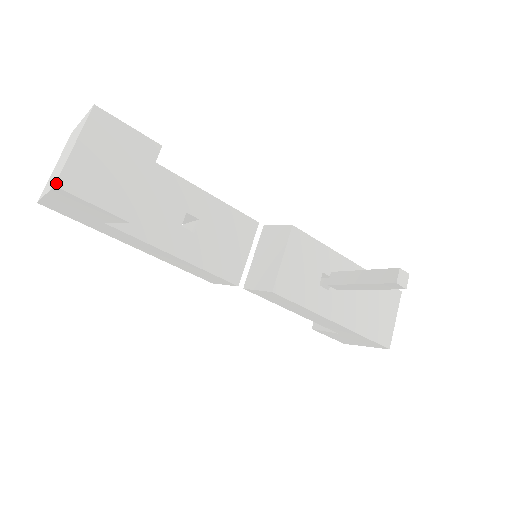
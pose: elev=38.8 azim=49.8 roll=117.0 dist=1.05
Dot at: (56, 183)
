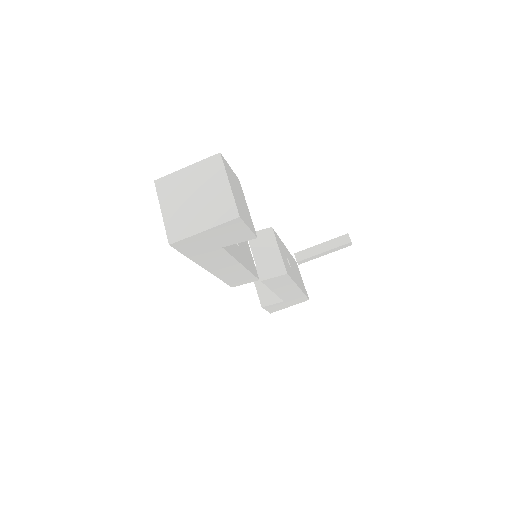
Dot at: (239, 215)
